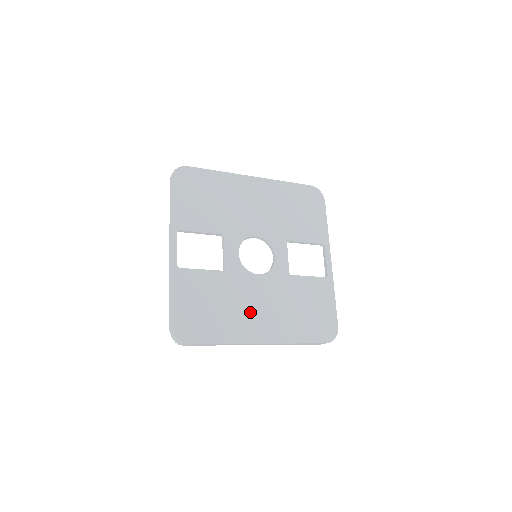
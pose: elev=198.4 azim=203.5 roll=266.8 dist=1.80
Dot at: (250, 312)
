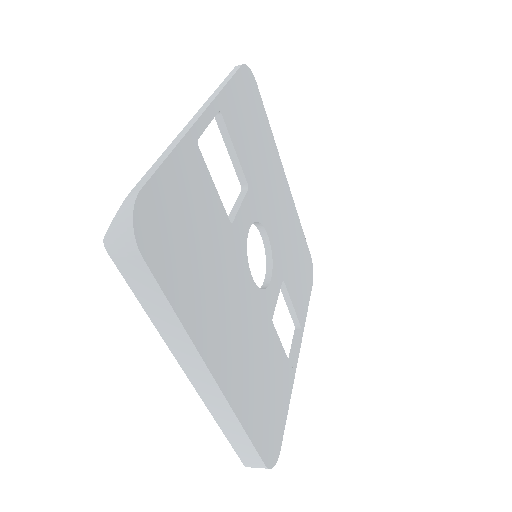
Dot at: (227, 315)
